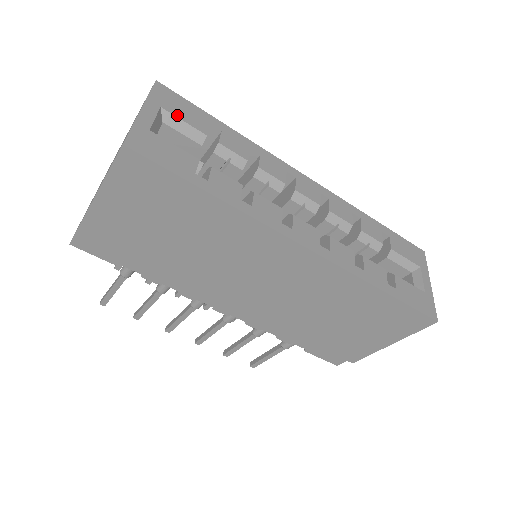
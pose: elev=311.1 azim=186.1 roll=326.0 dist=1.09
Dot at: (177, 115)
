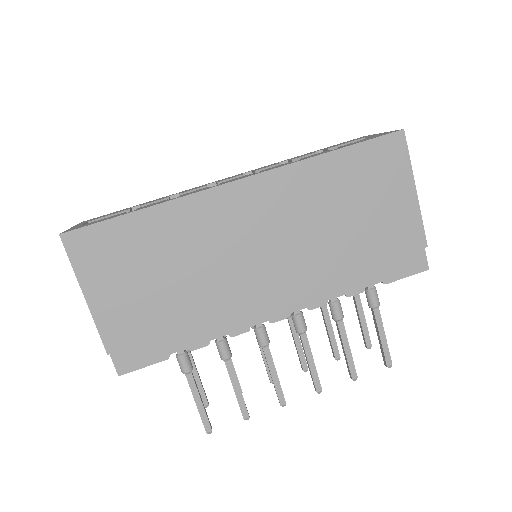
Dot at: (102, 217)
